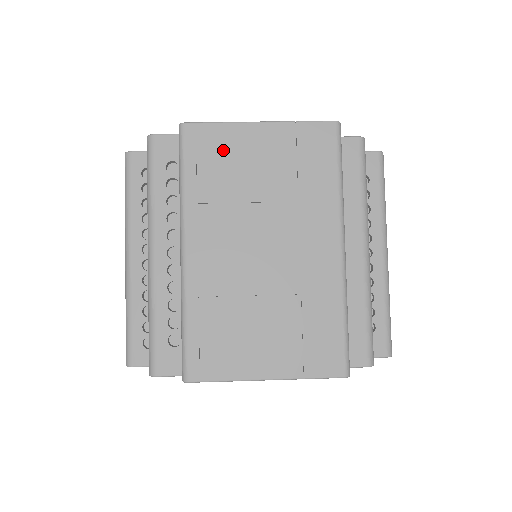
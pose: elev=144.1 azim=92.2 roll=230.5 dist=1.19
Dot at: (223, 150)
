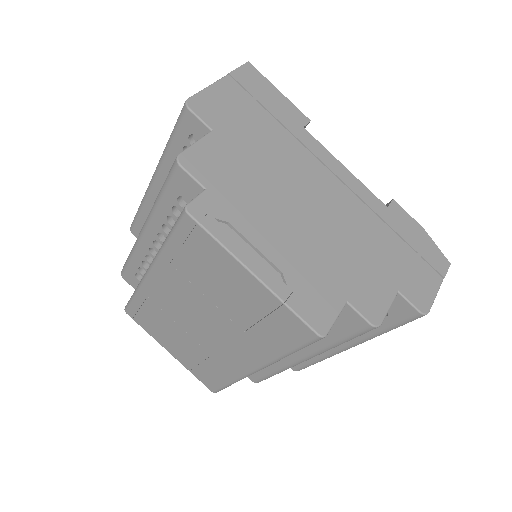
Dot at: (209, 259)
